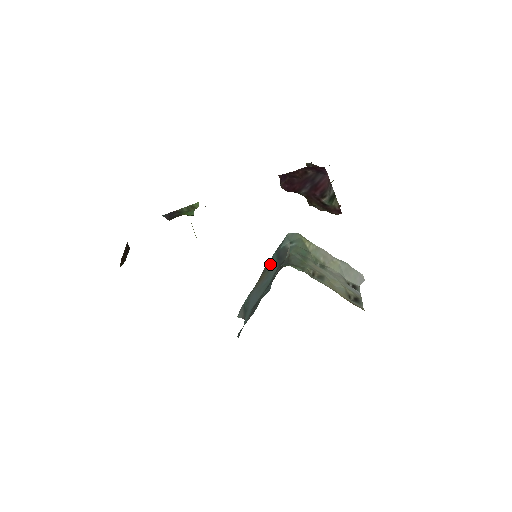
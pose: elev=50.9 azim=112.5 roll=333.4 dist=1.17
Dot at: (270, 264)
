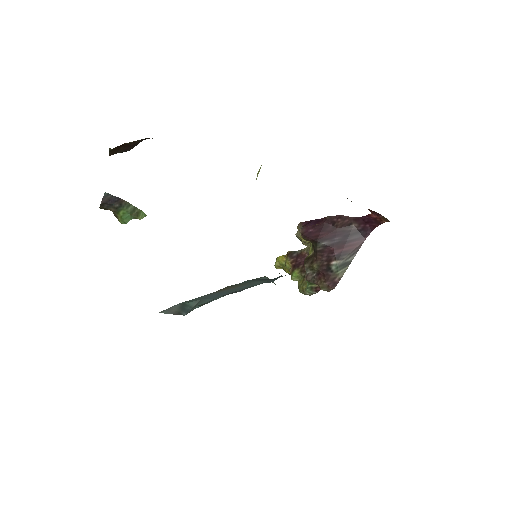
Dot at: (246, 282)
